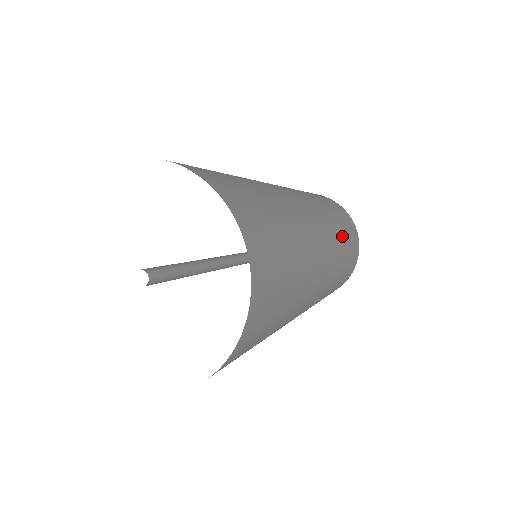
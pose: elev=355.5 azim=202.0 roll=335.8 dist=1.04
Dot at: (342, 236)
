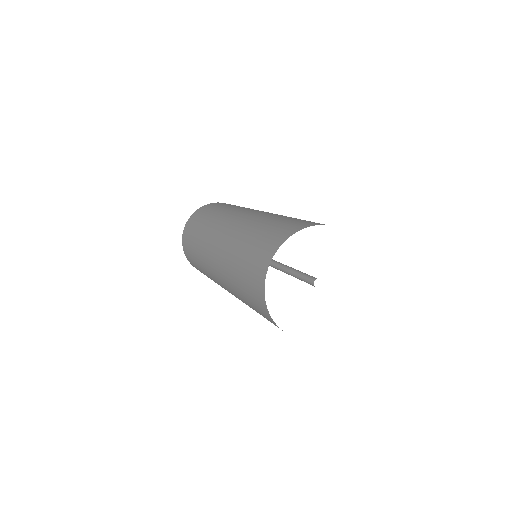
Dot at: occluded
